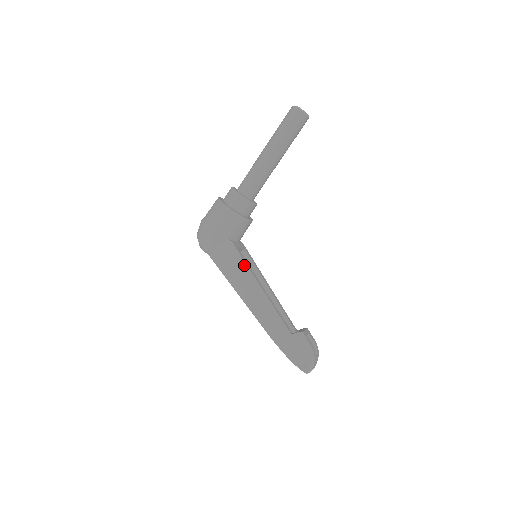
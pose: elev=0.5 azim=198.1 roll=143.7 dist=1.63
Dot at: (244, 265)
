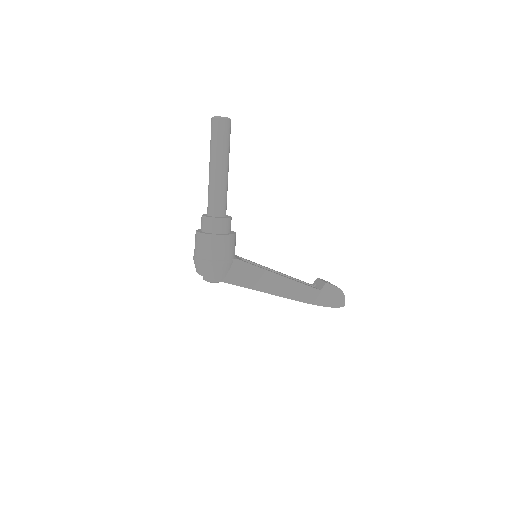
Dot at: (259, 269)
